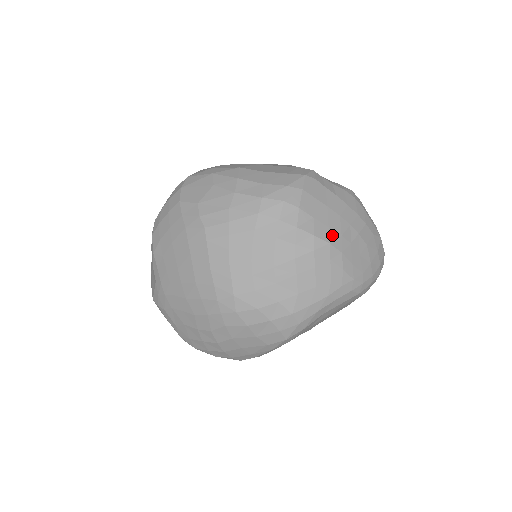
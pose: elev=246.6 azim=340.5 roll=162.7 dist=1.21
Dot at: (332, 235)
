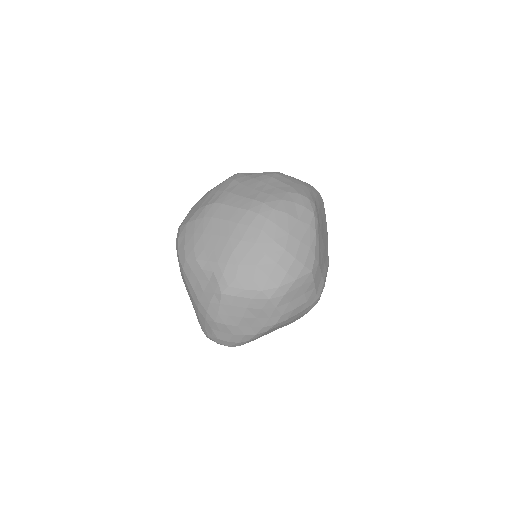
Dot at: occluded
